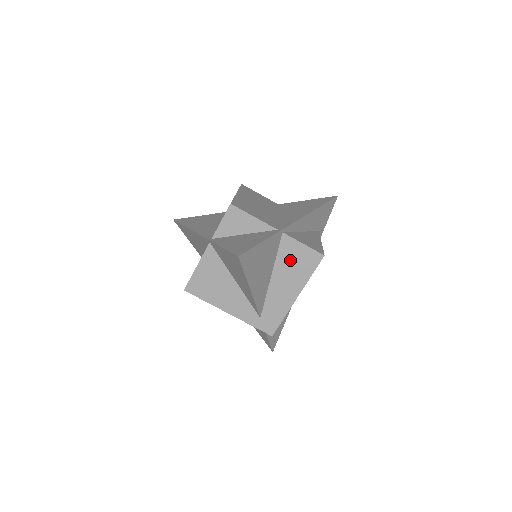
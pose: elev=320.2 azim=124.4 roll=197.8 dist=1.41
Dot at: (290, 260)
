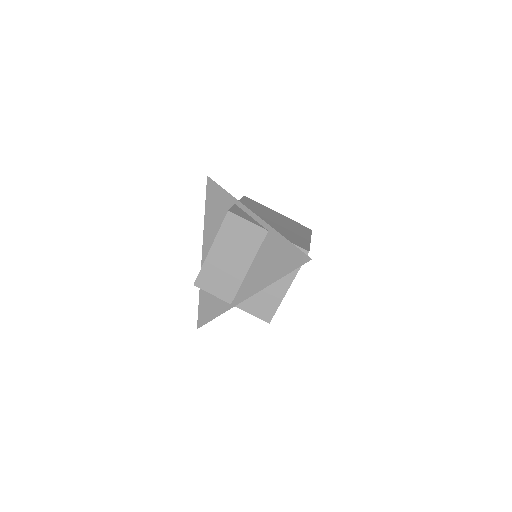
Dot at: occluded
